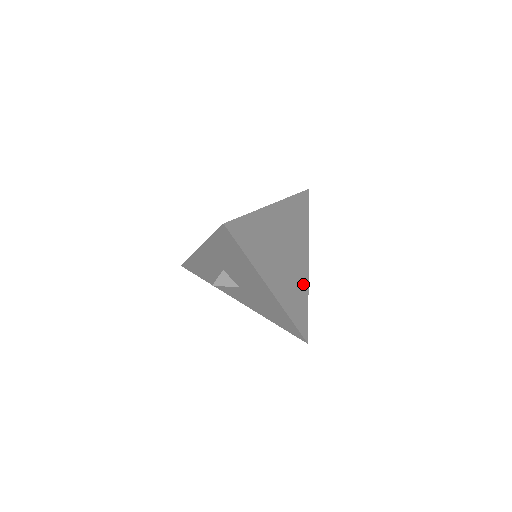
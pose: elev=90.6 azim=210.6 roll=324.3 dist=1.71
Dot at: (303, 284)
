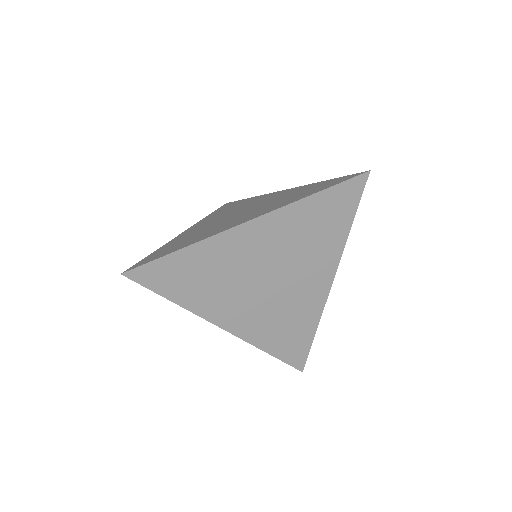
Dot at: (309, 311)
